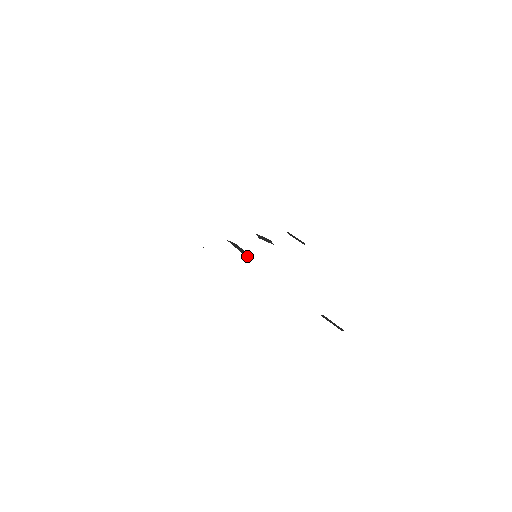
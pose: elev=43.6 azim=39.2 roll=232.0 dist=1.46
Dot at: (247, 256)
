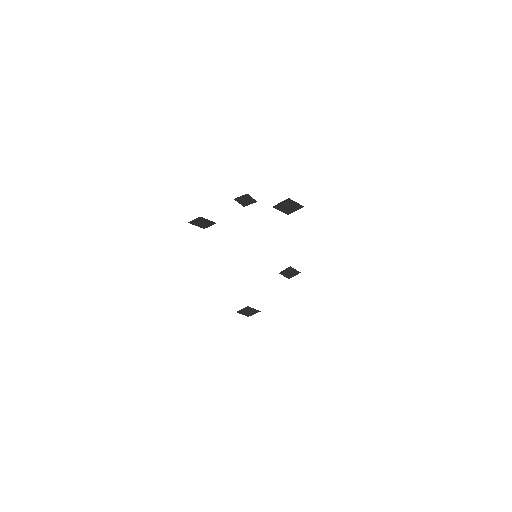
Dot at: (204, 218)
